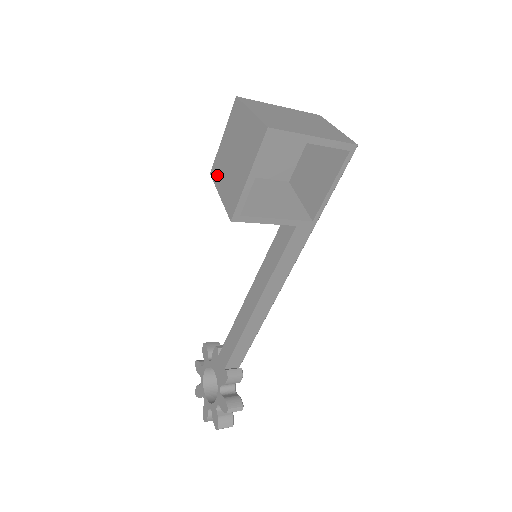
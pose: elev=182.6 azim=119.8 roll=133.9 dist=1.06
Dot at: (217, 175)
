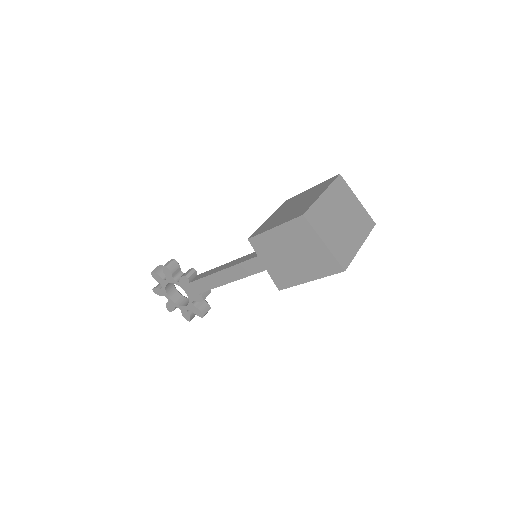
Dot at: (261, 249)
